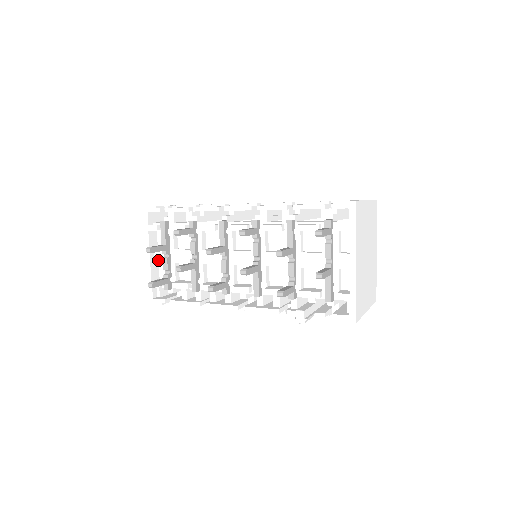
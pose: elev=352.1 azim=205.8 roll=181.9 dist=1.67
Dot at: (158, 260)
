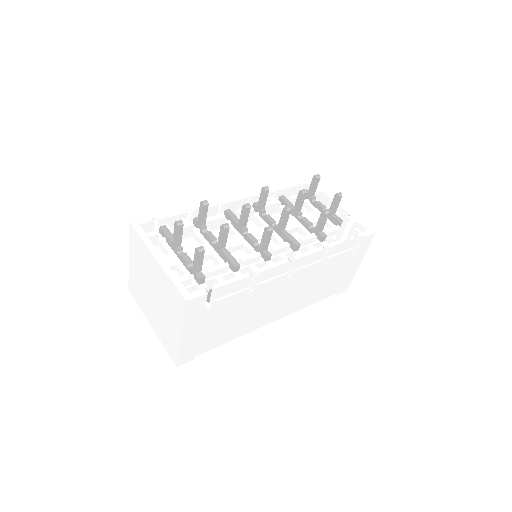
Dot at: (169, 265)
